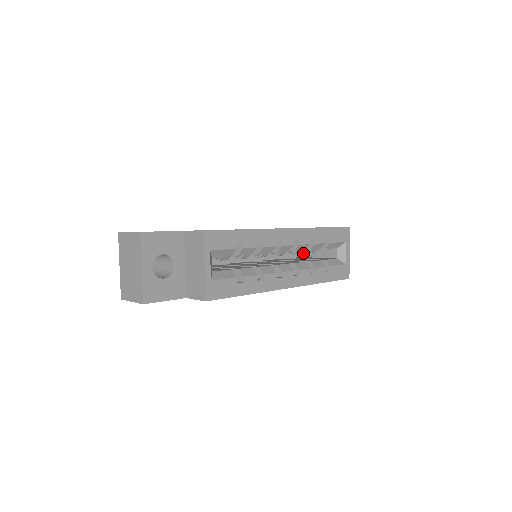
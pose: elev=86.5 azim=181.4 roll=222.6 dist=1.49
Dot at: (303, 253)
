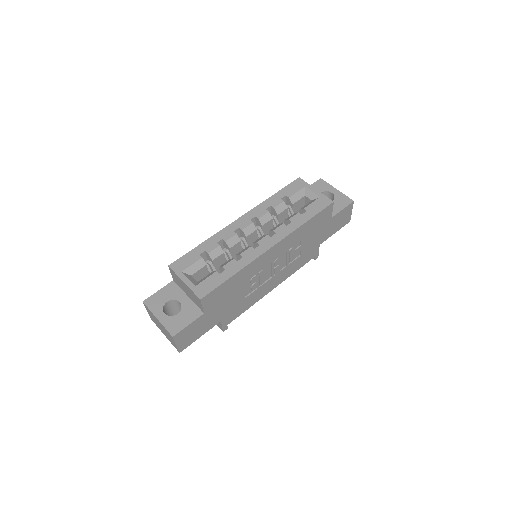
Dot at: occluded
